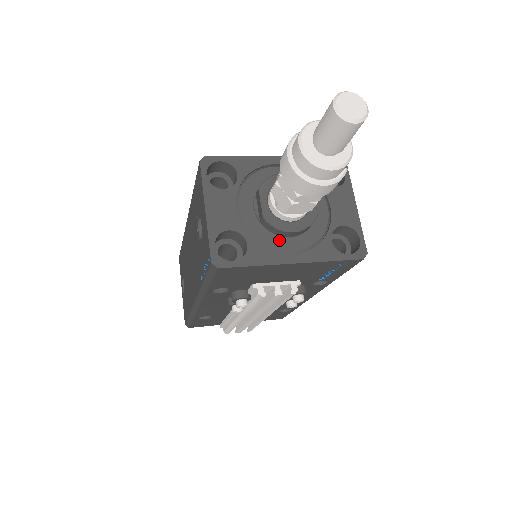
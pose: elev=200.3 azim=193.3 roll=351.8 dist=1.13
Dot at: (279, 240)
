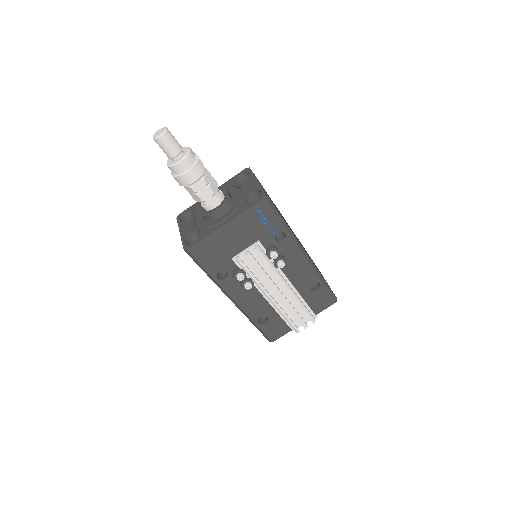
Dot at: (216, 220)
